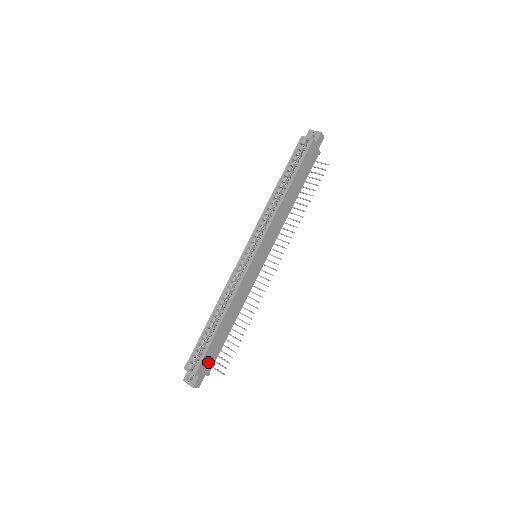
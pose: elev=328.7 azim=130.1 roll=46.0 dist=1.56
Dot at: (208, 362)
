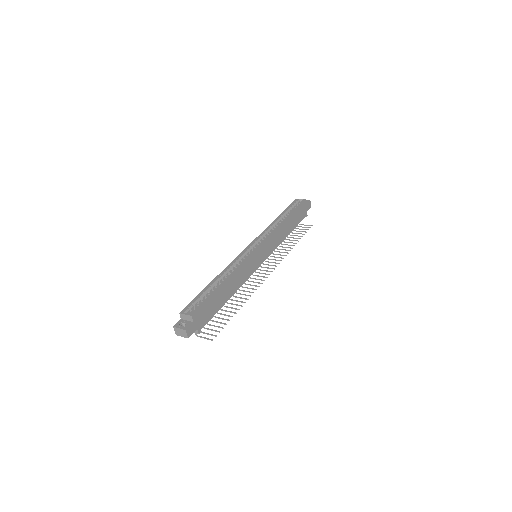
Dot at: (204, 315)
